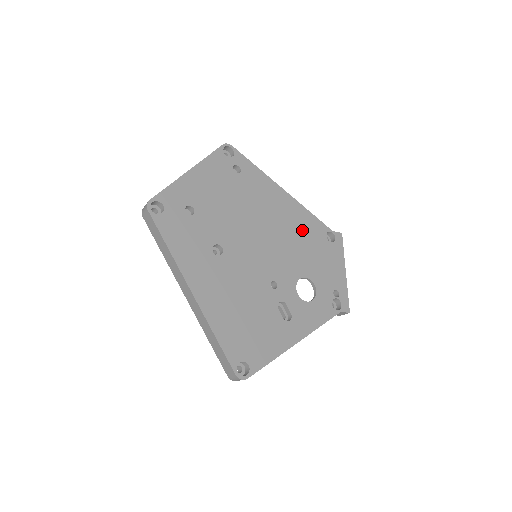
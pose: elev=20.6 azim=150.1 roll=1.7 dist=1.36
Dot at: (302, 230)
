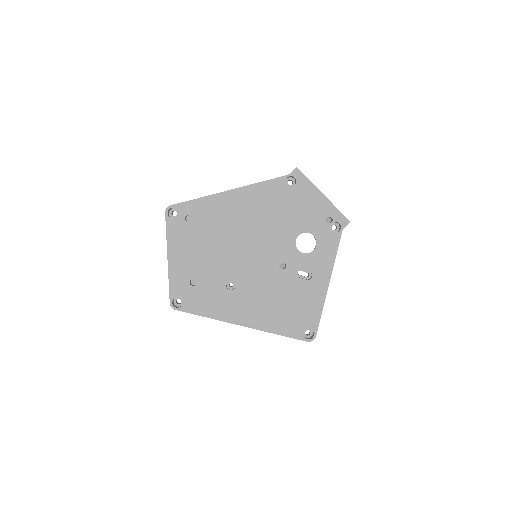
Dot at: (267, 204)
